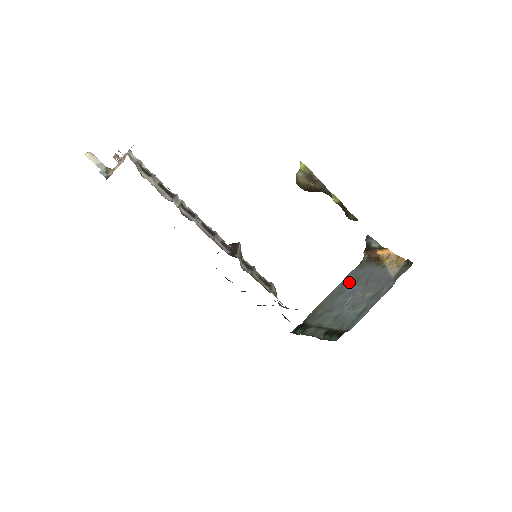
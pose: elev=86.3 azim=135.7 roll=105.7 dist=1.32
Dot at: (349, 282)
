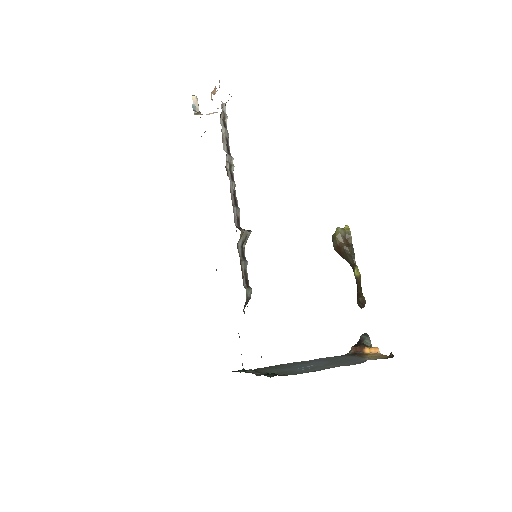
Dot at: (320, 360)
